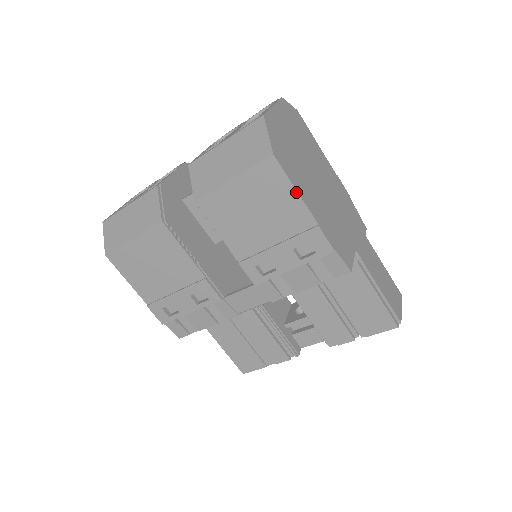
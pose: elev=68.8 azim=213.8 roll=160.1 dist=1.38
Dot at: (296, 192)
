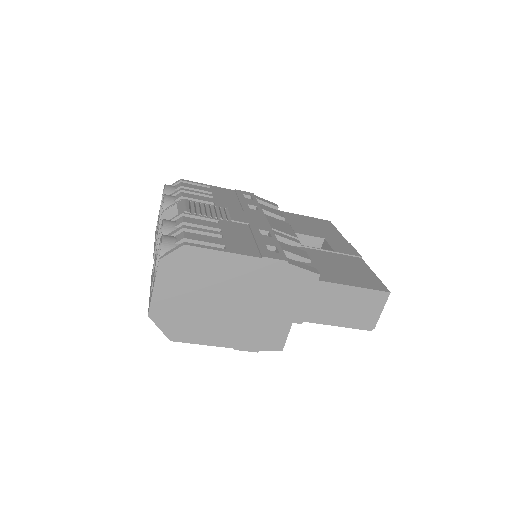
Dot at: (204, 344)
